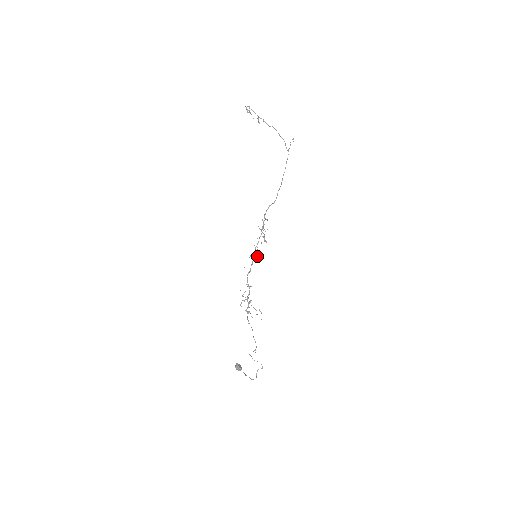
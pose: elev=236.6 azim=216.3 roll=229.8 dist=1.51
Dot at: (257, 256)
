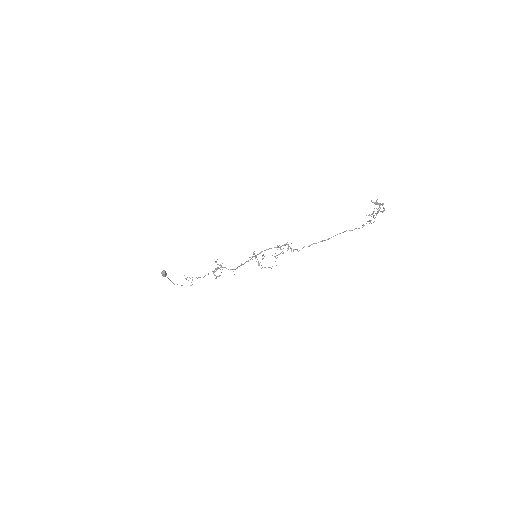
Dot at: occluded
